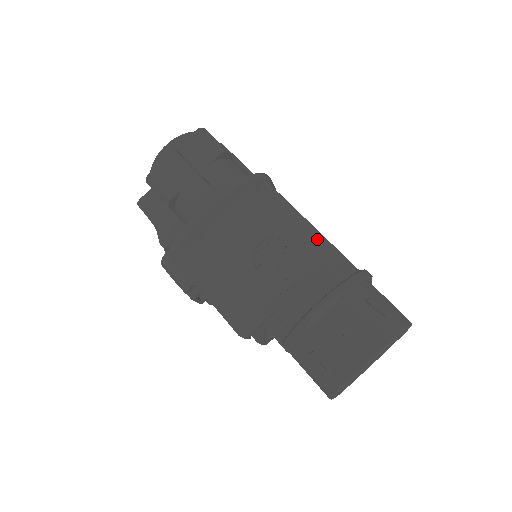
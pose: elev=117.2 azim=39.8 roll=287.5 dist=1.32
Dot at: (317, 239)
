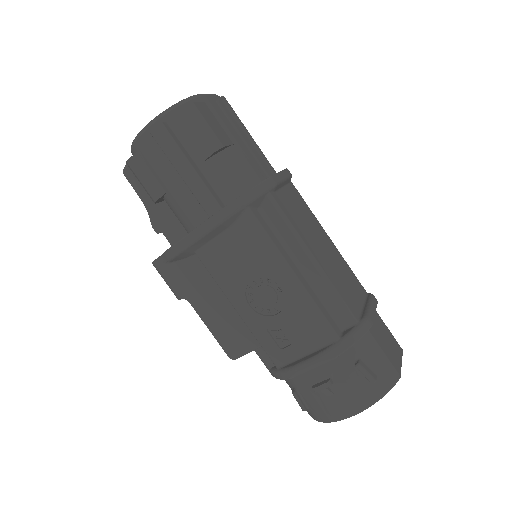
Dot at: (318, 279)
